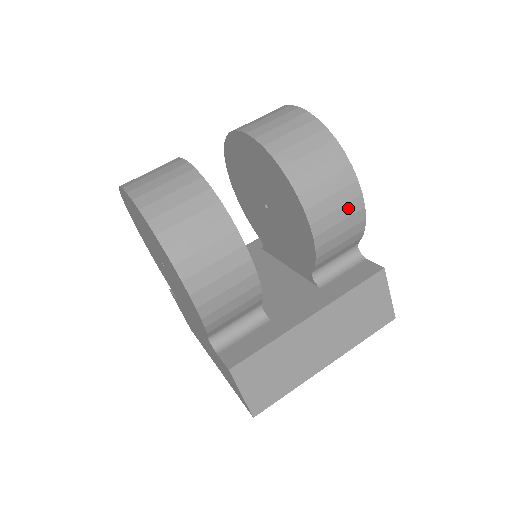
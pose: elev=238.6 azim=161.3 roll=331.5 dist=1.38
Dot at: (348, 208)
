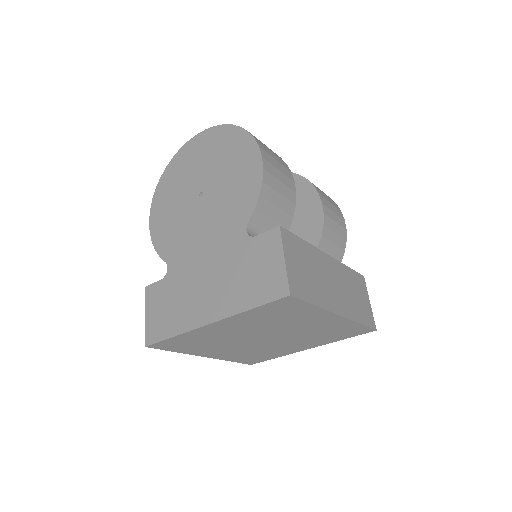
Dot at: (339, 219)
